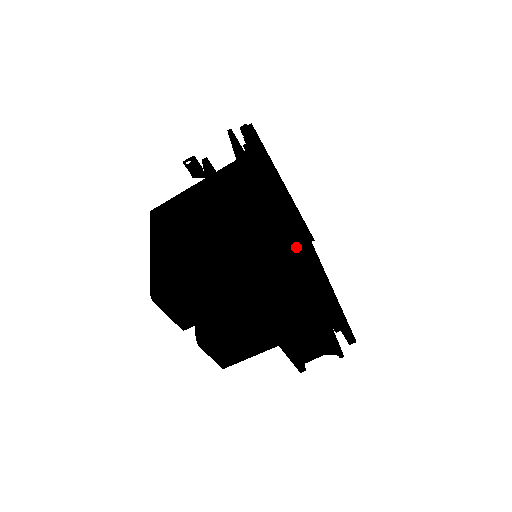
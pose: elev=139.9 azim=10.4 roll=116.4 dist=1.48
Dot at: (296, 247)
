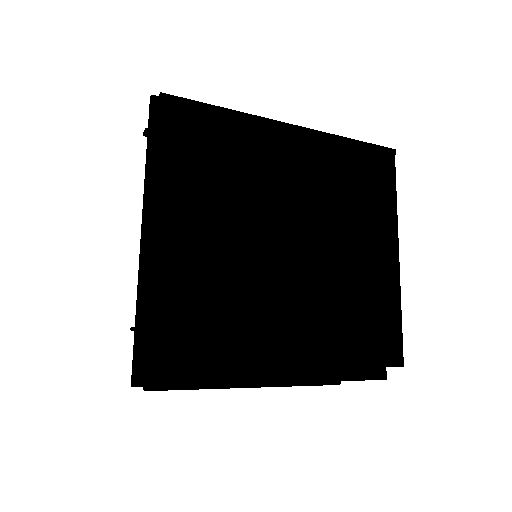
Dot at: (199, 368)
